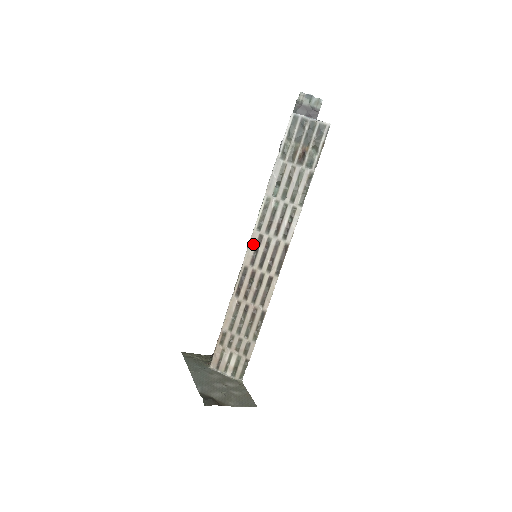
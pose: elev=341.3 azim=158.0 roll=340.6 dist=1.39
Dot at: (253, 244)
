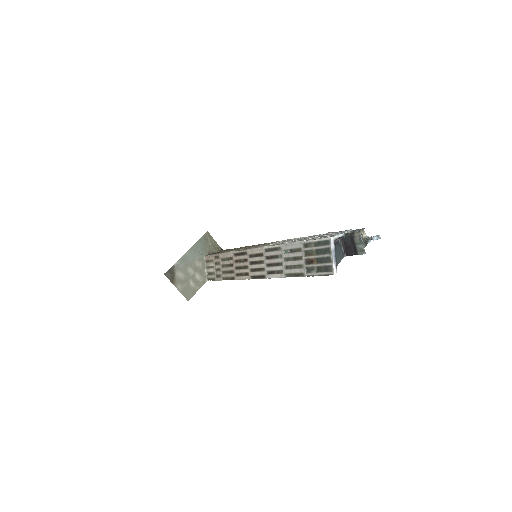
Dot at: (258, 251)
